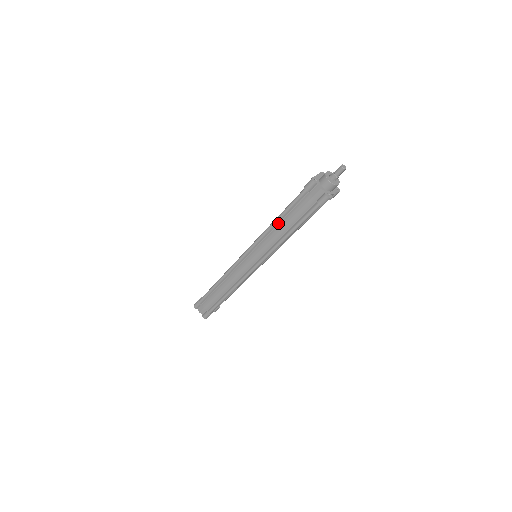
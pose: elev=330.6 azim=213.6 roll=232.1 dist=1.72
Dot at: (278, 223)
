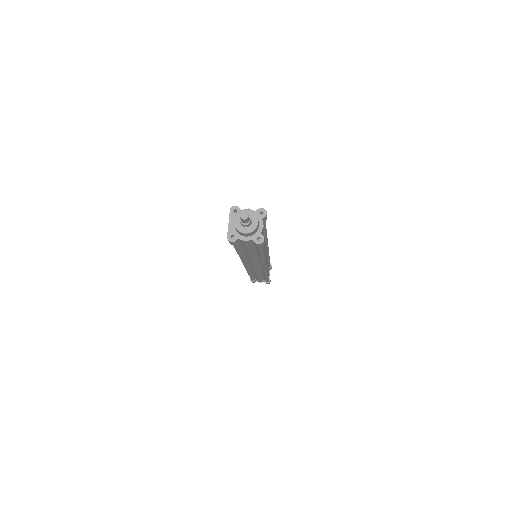
Dot at: (243, 254)
